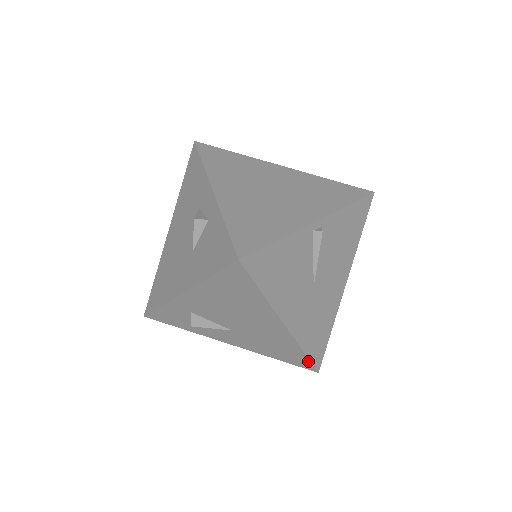
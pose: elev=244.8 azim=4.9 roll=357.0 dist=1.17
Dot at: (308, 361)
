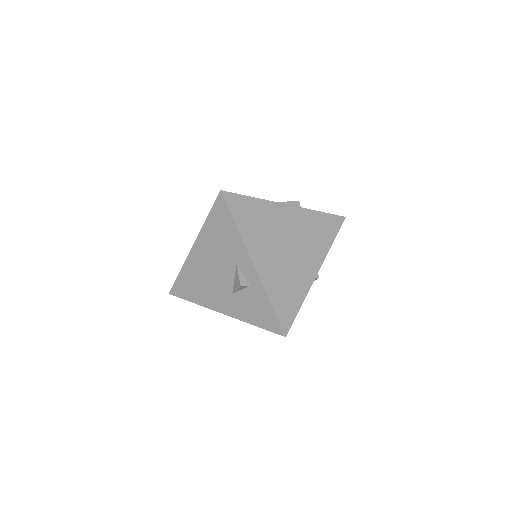
Dot at: occluded
